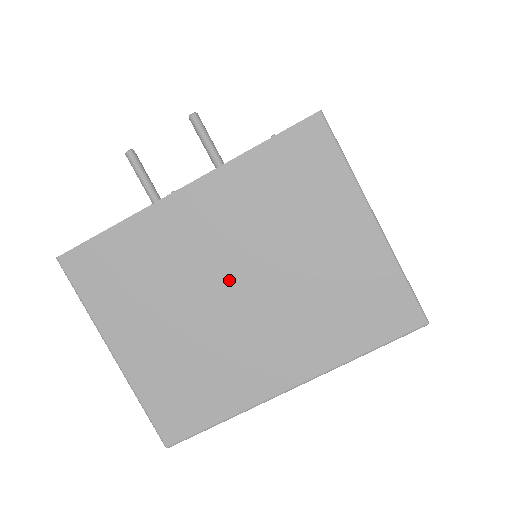
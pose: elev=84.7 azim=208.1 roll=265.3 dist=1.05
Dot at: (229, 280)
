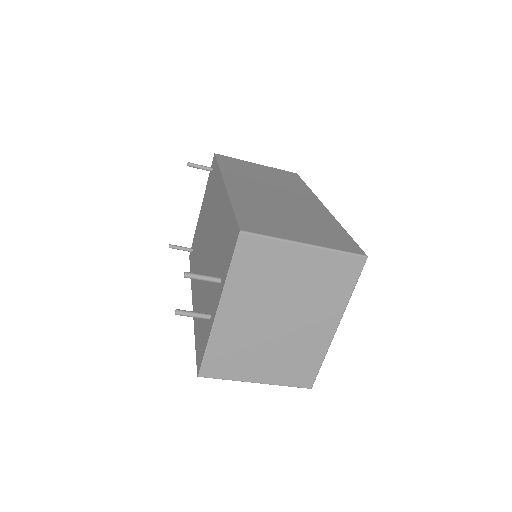
Dot at: (272, 320)
